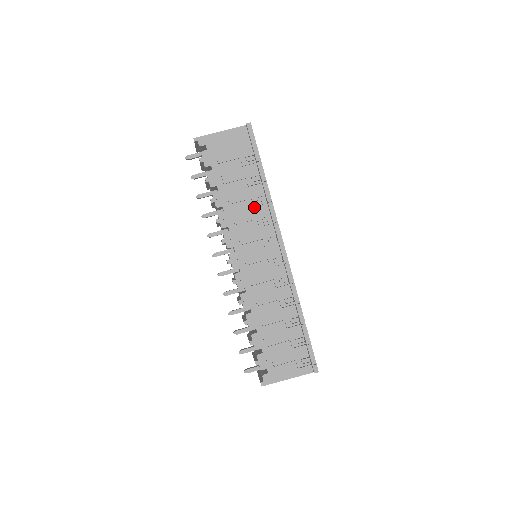
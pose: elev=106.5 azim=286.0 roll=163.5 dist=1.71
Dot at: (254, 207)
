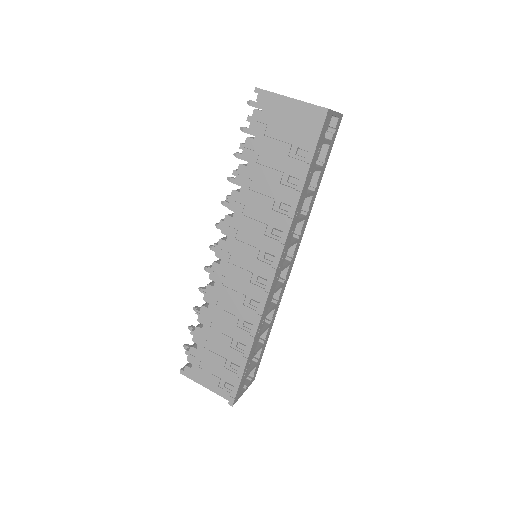
Dot at: (273, 210)
